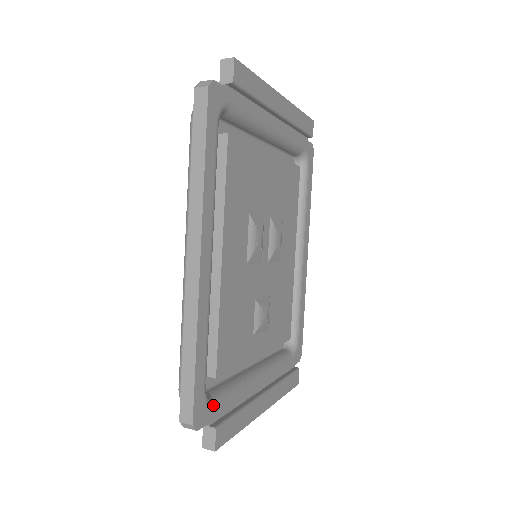
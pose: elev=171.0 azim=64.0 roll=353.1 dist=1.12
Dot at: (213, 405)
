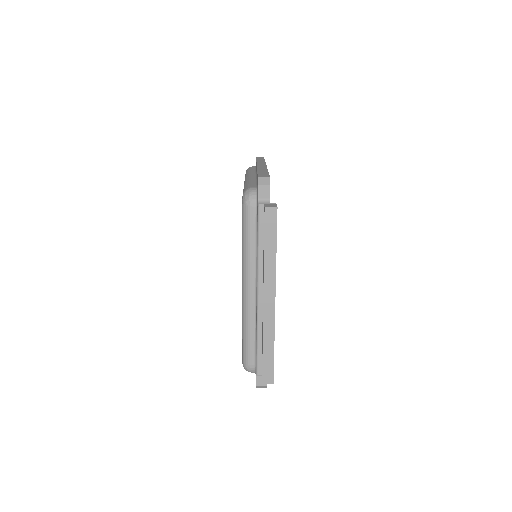
Dot at: occluded
